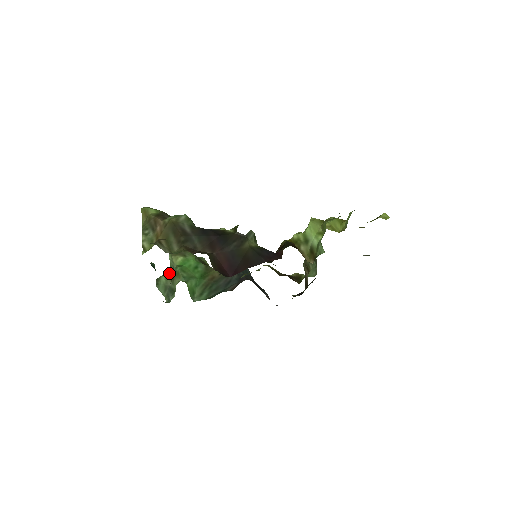
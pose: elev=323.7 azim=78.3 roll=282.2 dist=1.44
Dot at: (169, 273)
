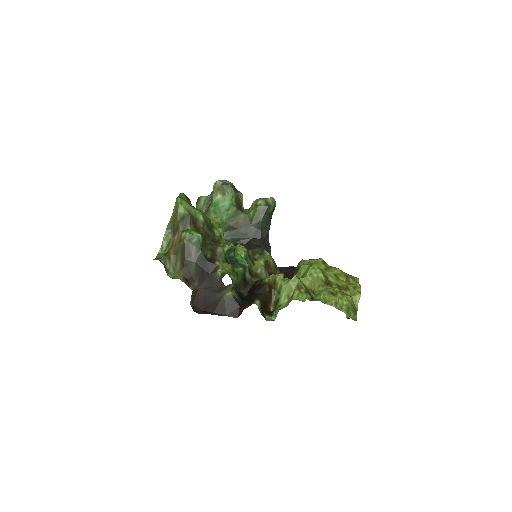
Dot at: (208, 200)
